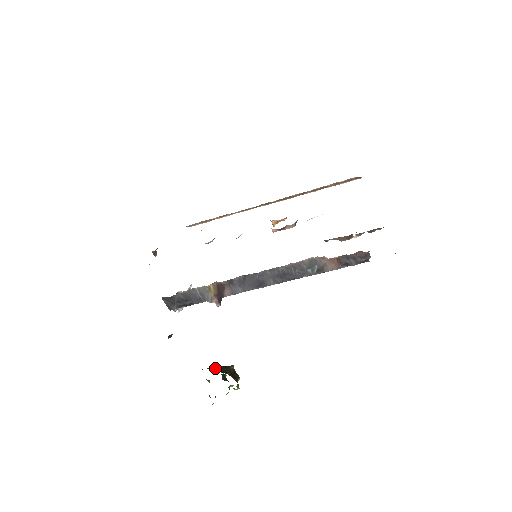
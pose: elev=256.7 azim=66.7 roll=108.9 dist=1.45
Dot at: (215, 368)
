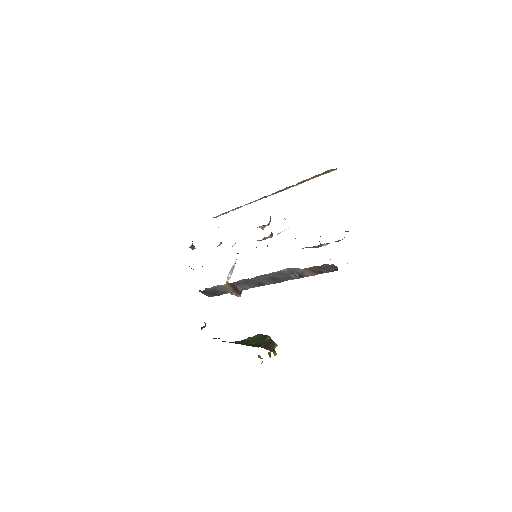
Dot at: (254, 339)
